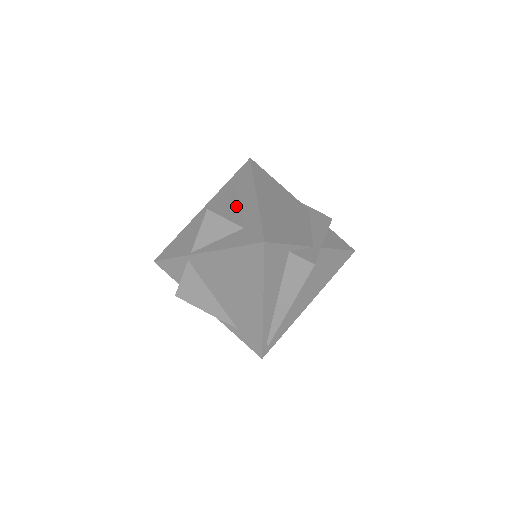
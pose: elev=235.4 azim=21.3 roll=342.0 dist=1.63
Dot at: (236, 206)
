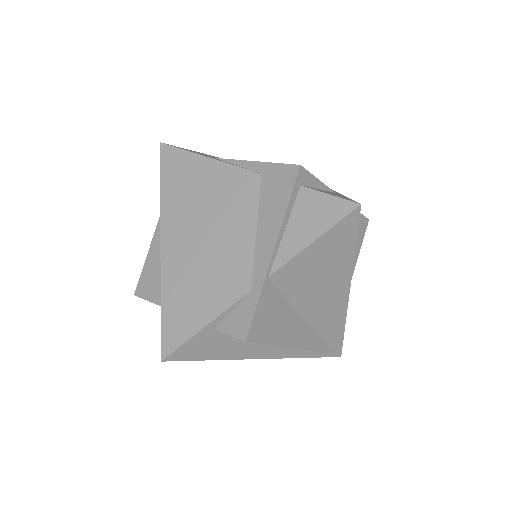
Dot at: occluded
